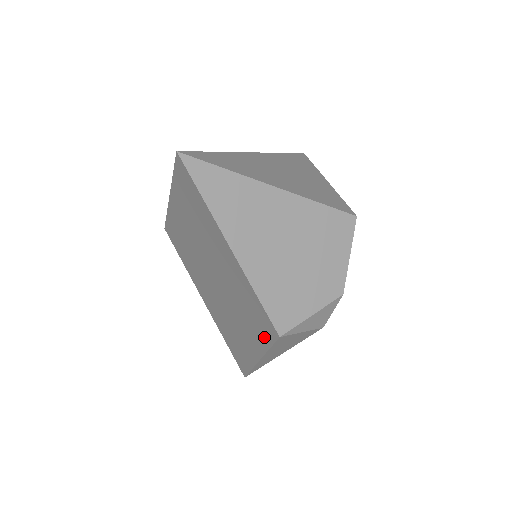
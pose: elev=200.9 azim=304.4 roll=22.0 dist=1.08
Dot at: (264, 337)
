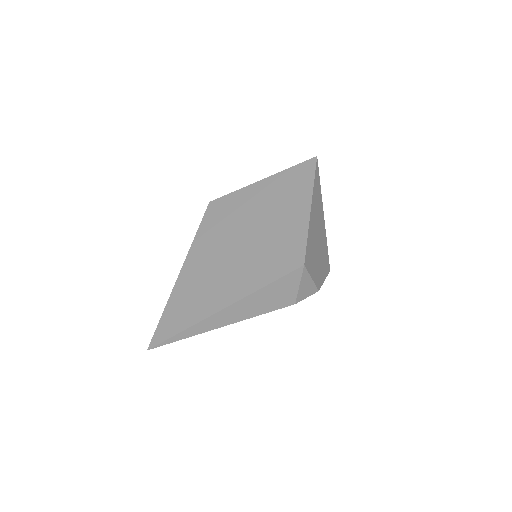
Dot at: (275, 272)
